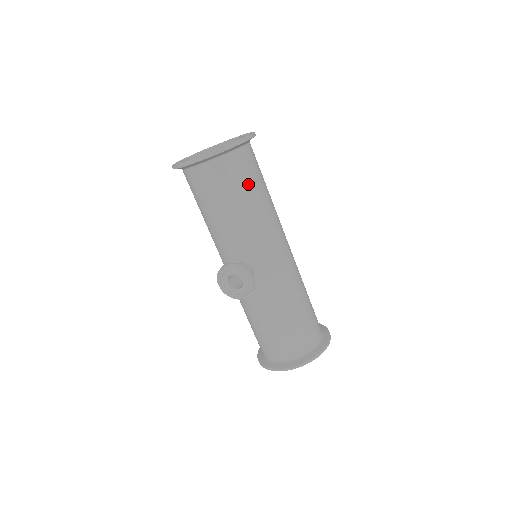
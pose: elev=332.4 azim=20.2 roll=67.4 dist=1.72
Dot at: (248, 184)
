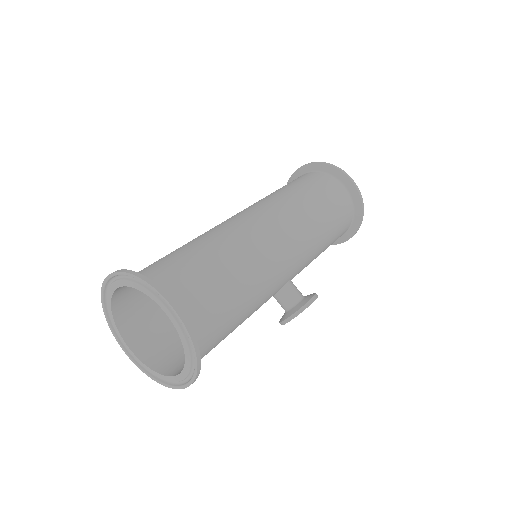
Dot at: (226, 305)
